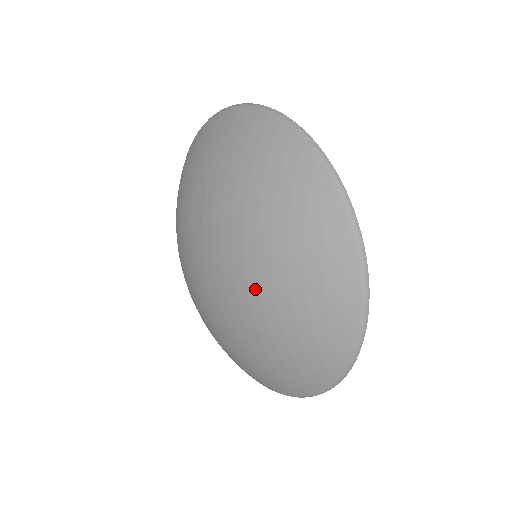
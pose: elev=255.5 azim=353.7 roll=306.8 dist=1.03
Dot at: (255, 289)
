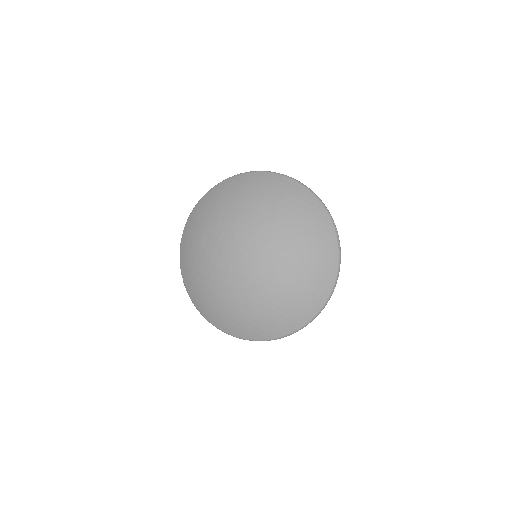
Dot at: (268, 223)
